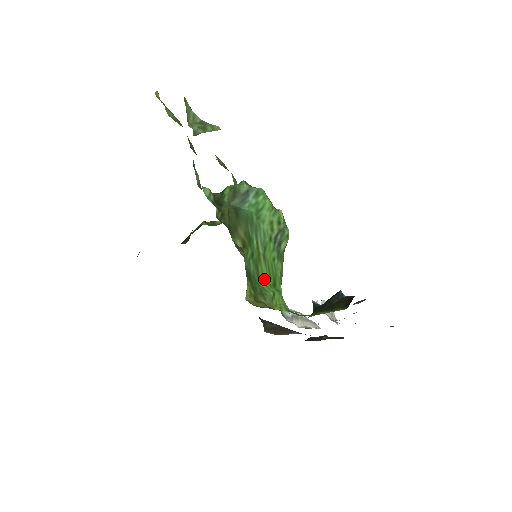
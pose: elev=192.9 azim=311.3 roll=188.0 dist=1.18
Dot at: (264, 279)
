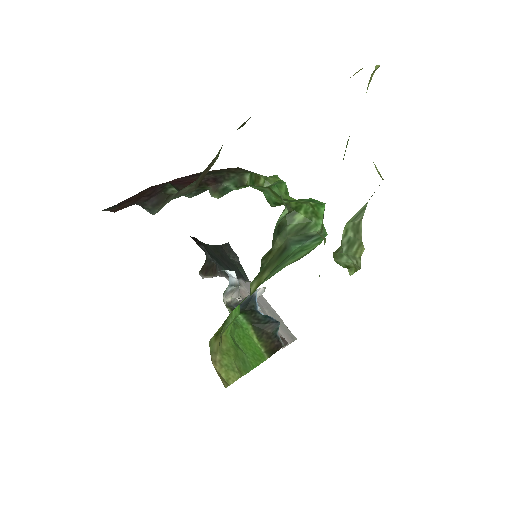
Dot at: occluded
